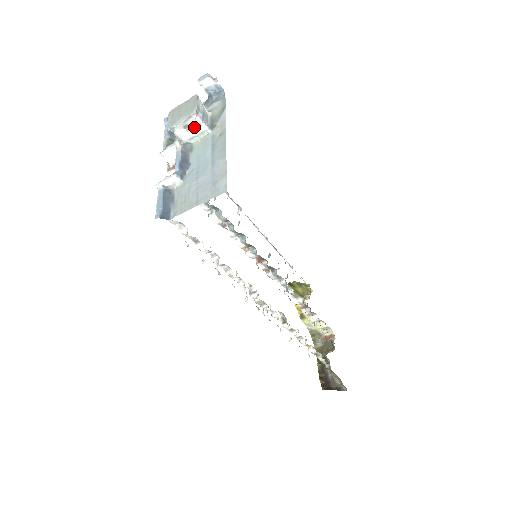
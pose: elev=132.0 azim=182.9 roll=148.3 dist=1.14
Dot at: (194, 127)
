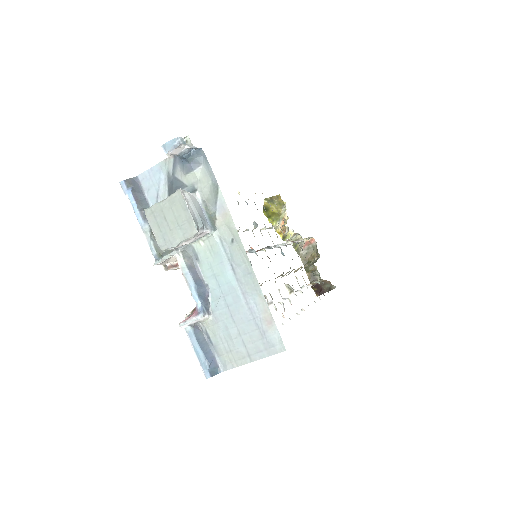
Dot at: (194, 237)
